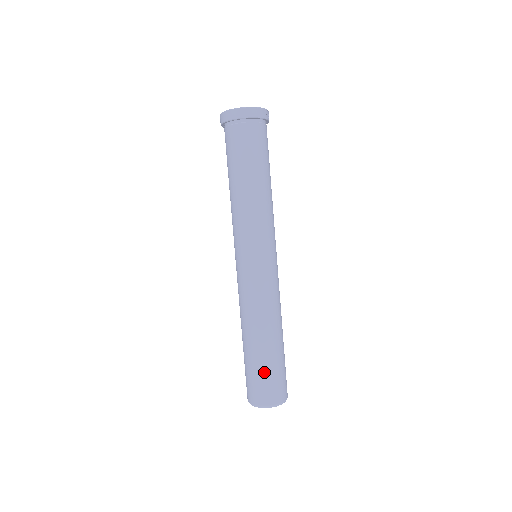
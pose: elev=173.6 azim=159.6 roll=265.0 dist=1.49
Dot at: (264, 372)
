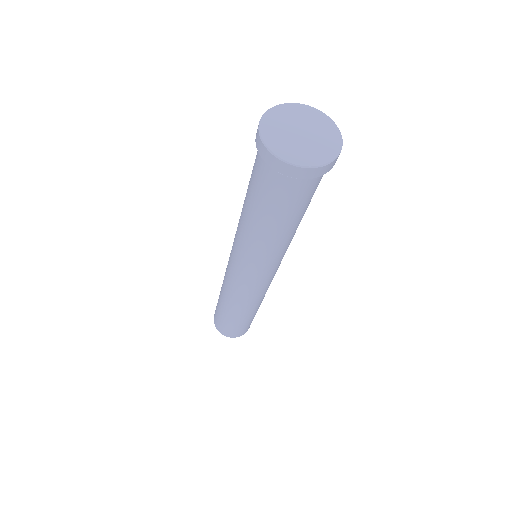
Dot at: (249, 323)
